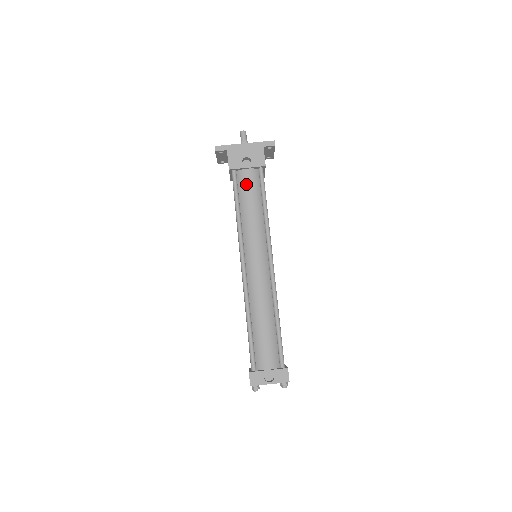
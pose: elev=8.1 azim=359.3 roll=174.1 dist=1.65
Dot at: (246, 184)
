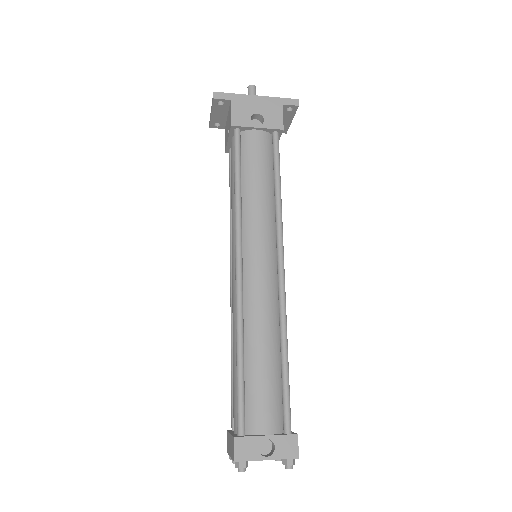
Dot at: (253, 150)
